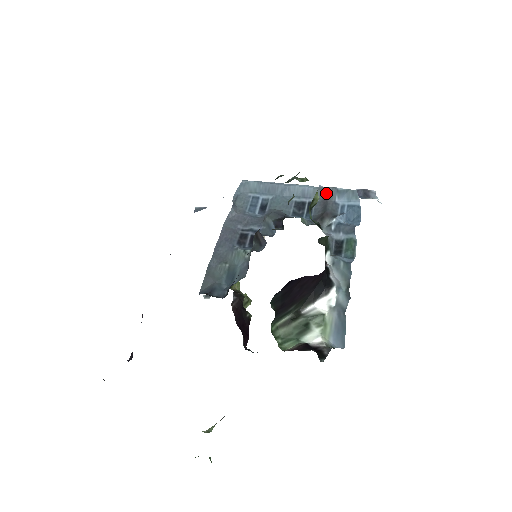
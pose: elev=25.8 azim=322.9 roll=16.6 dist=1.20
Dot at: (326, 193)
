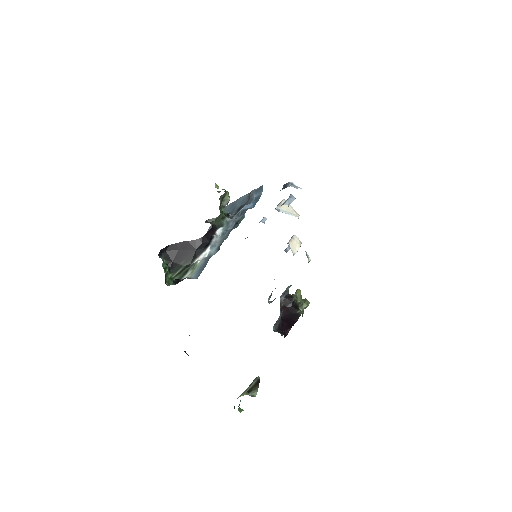
Dot at: (250, 195)
